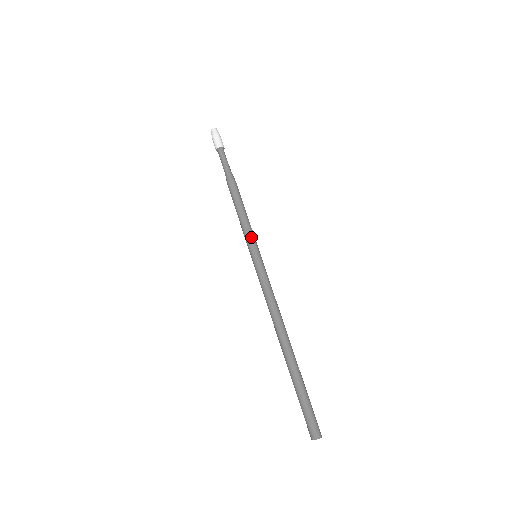
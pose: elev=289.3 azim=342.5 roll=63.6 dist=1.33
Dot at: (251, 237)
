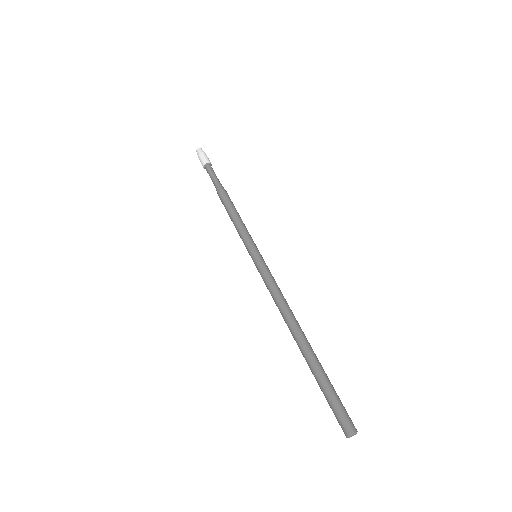
Dot at: (251, 238)
